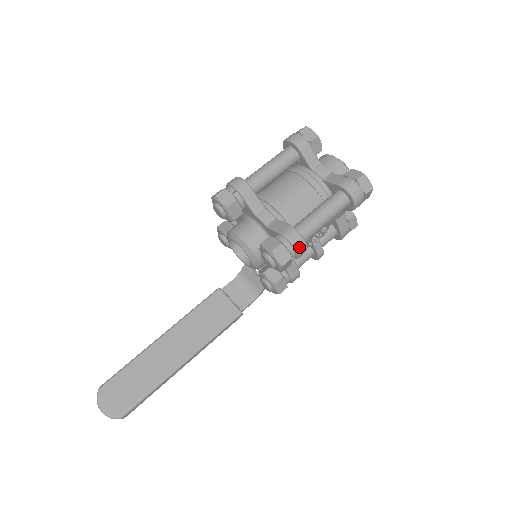
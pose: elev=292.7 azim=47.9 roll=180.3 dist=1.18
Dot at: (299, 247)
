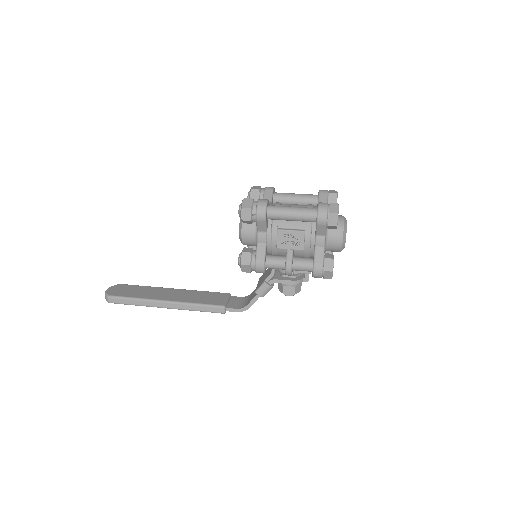
Dot at: (260, 206)
